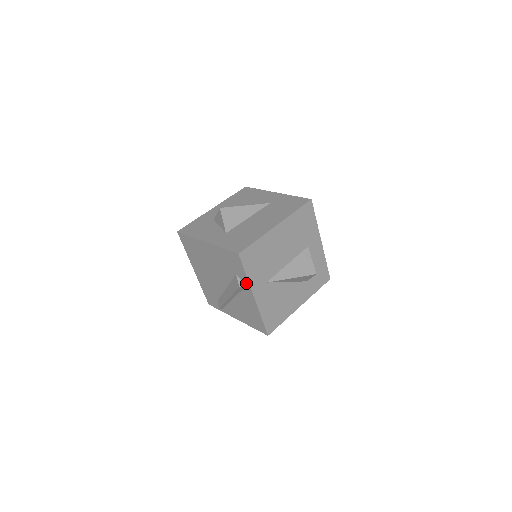
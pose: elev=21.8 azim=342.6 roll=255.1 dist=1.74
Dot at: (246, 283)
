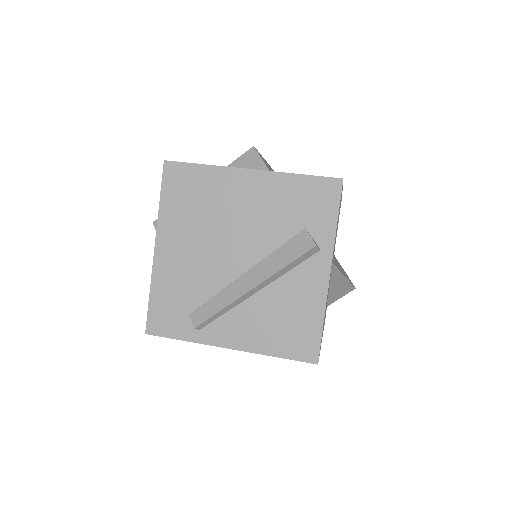
Dot at: (325, 243)
